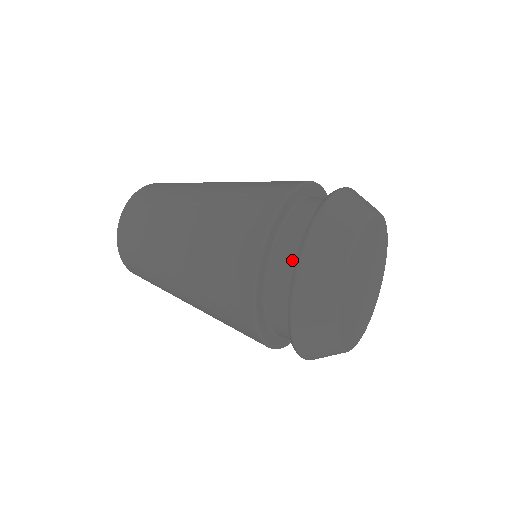
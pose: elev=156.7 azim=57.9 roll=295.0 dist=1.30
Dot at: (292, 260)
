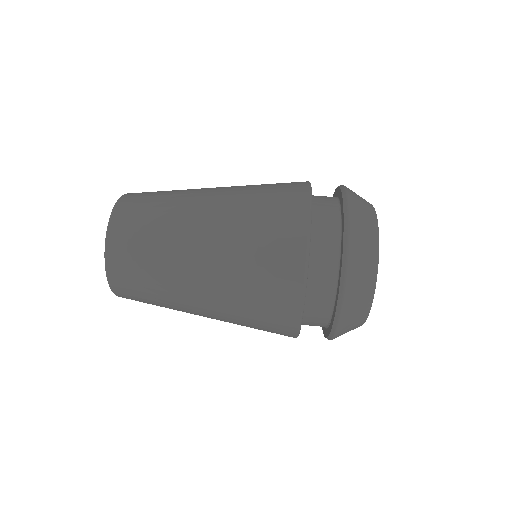
Dot at: (331, 264)
